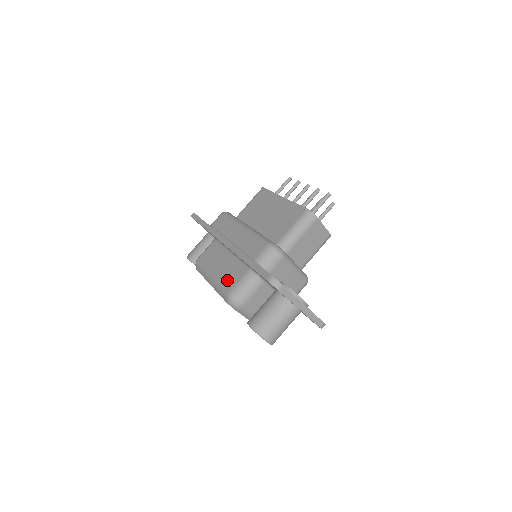
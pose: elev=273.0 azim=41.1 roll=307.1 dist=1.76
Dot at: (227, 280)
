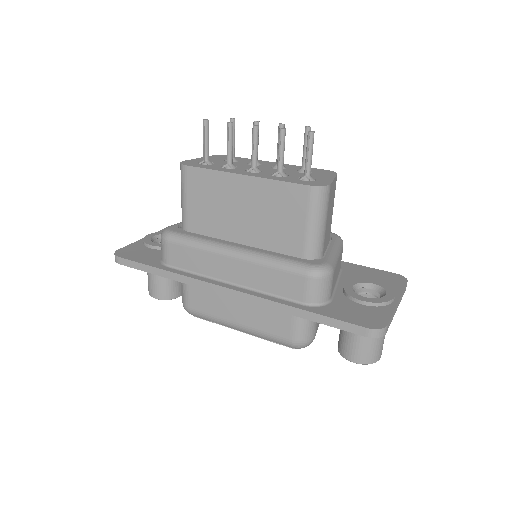
Dot at: (271, 328)
